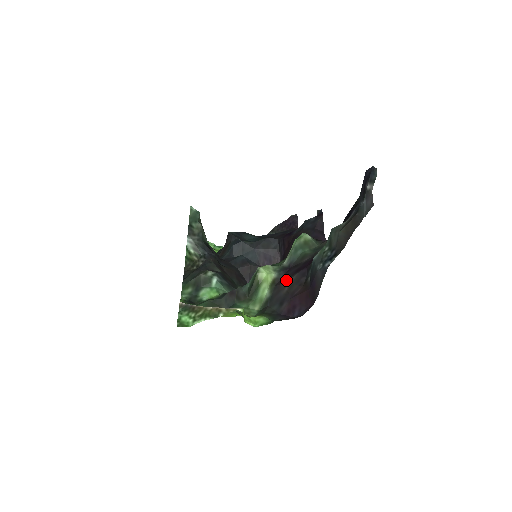
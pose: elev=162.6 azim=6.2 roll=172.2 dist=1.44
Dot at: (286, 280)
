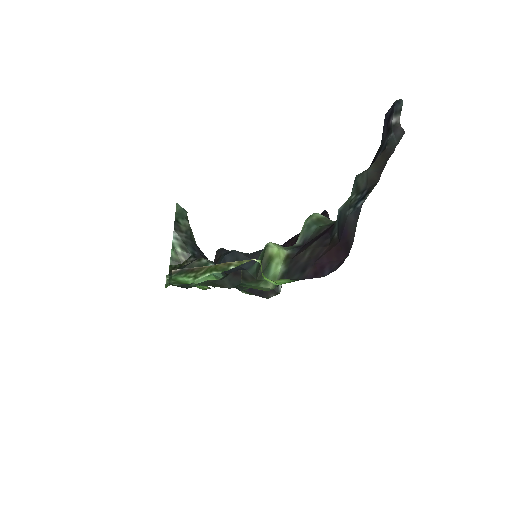
Dot at: (304, 249)
